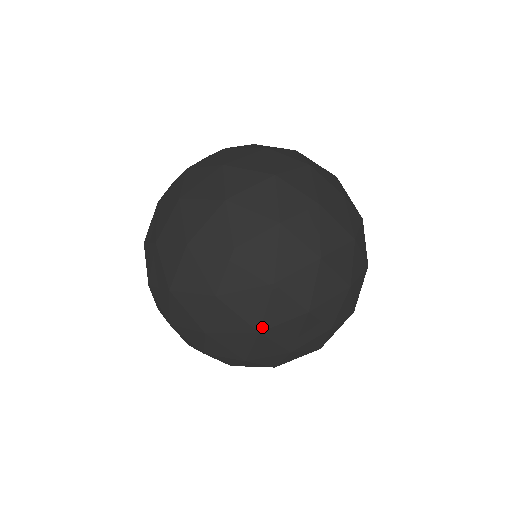
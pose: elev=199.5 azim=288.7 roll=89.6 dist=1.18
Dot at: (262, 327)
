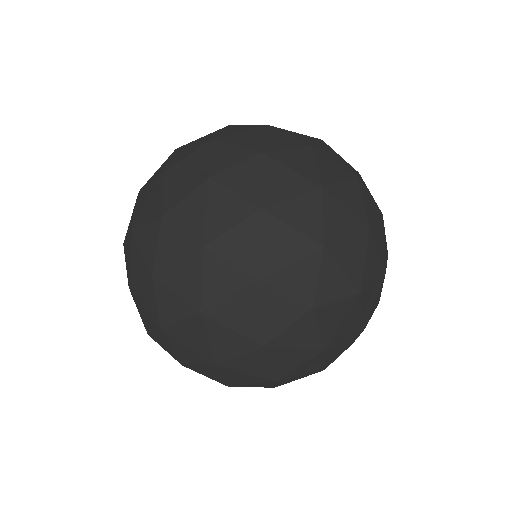
Dot at: (281, 378)
